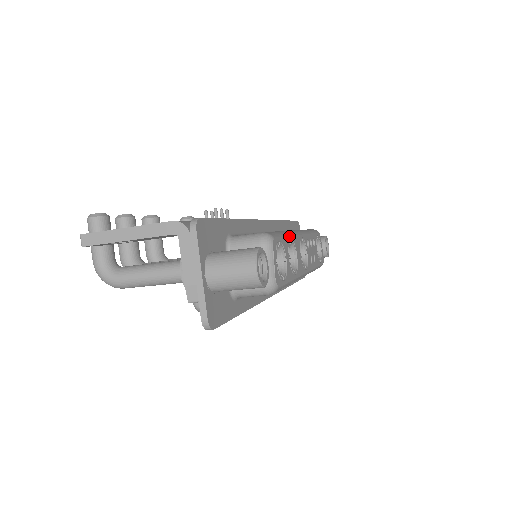
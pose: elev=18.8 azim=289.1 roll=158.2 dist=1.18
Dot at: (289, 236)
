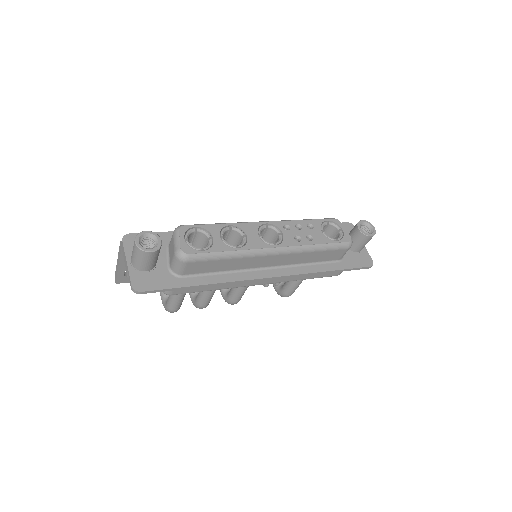
Dot at: (225, 224)
